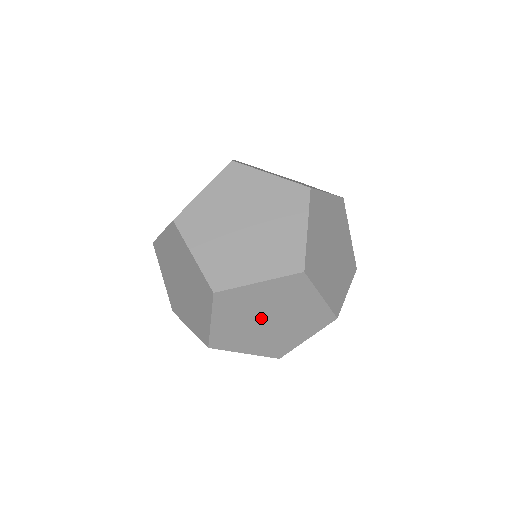
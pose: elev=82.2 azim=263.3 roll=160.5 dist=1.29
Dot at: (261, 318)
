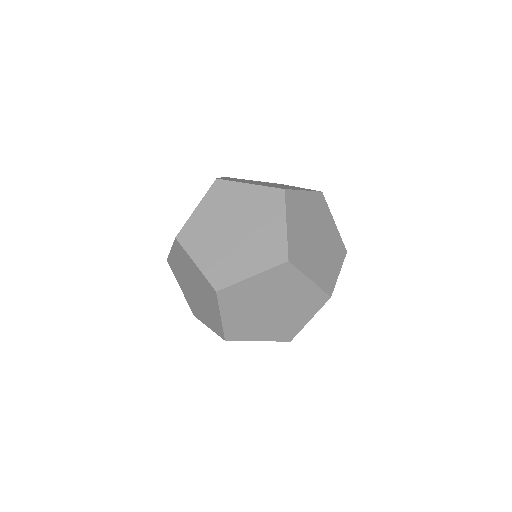
Dot at: (263, 307)
